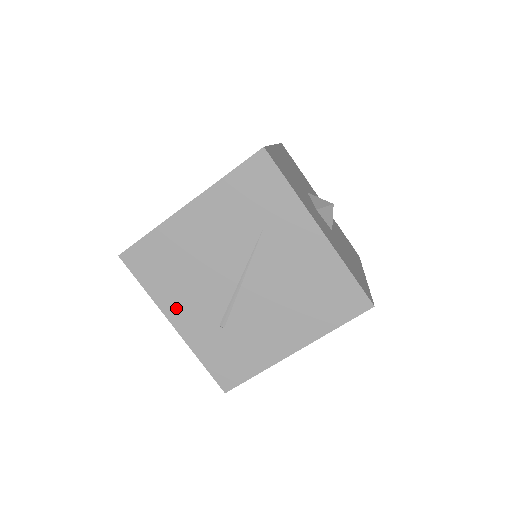
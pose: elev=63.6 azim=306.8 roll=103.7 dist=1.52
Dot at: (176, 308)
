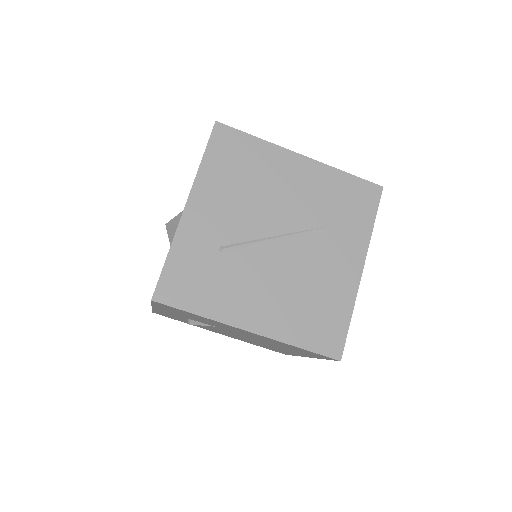
Dot at: (206, 198)
